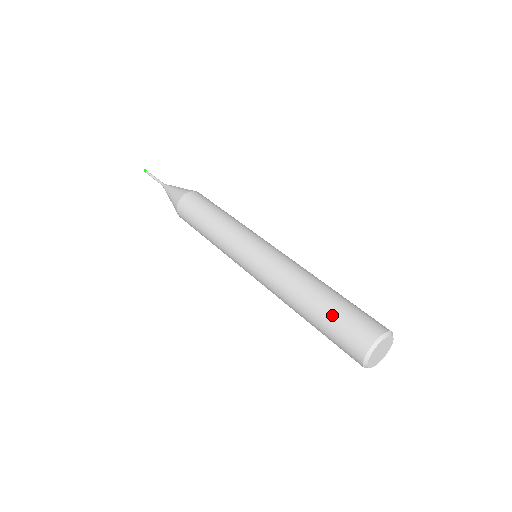
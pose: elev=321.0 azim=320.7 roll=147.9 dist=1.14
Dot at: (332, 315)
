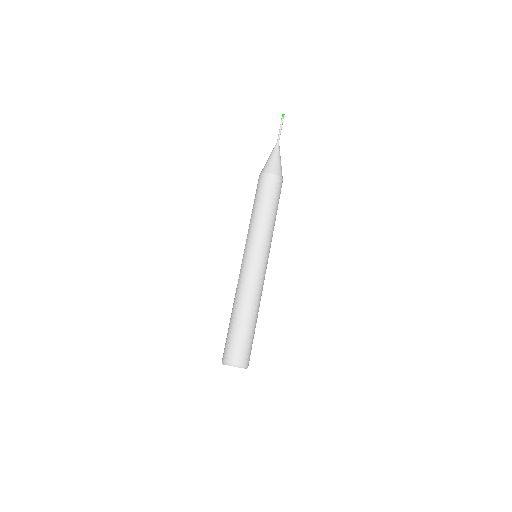
Dot at: (232, 332)
